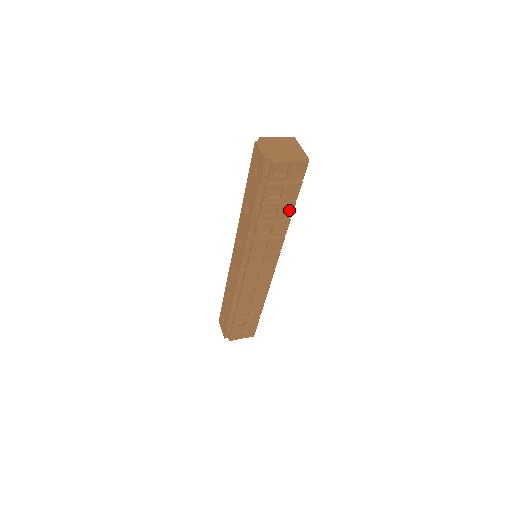
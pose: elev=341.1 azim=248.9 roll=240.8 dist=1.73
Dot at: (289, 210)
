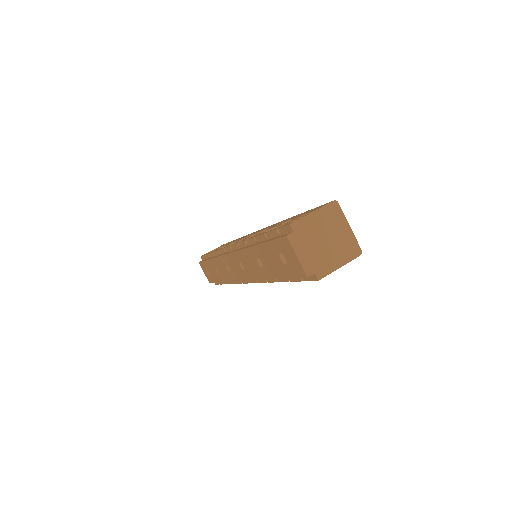
Dot at: occluded
